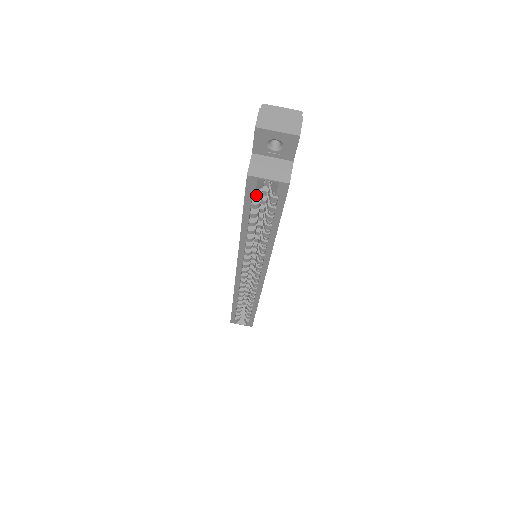
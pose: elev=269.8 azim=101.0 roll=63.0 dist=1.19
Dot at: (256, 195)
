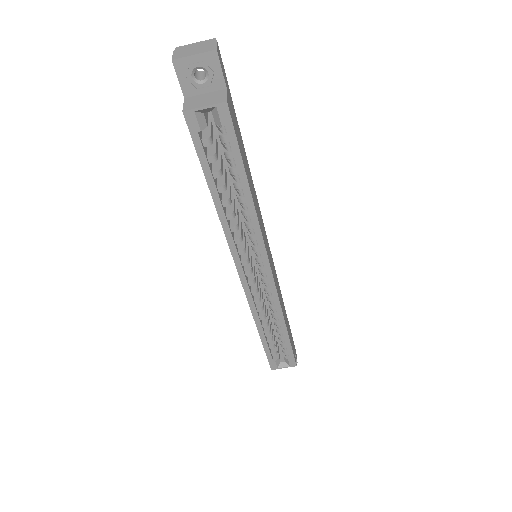
Dot at: (205, 141)
